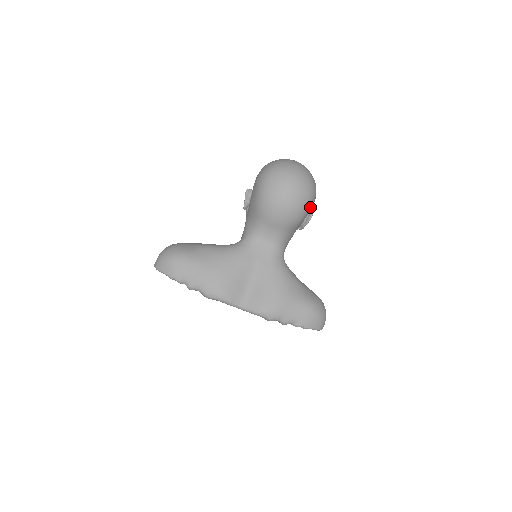
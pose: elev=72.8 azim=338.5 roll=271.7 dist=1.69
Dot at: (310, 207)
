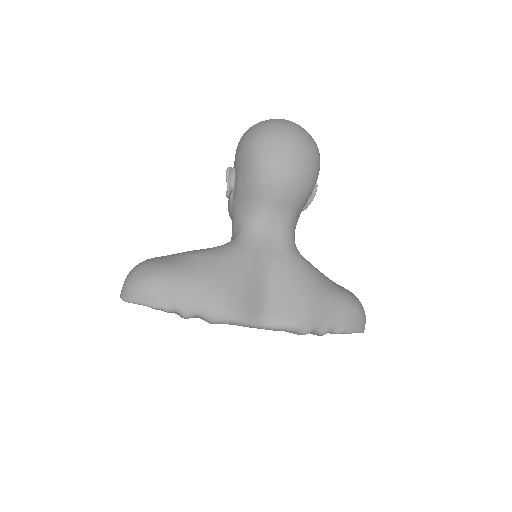
Dot at: (318, 173)
